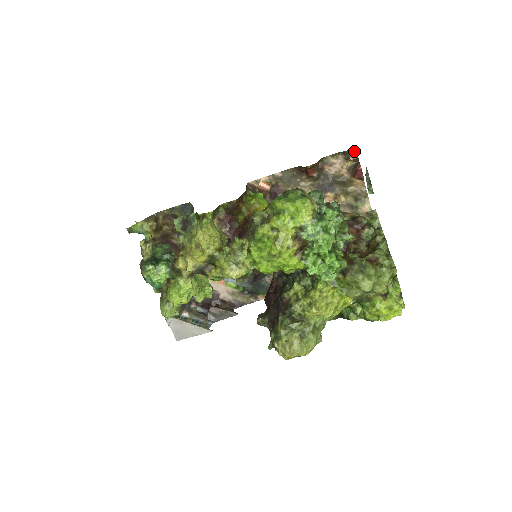
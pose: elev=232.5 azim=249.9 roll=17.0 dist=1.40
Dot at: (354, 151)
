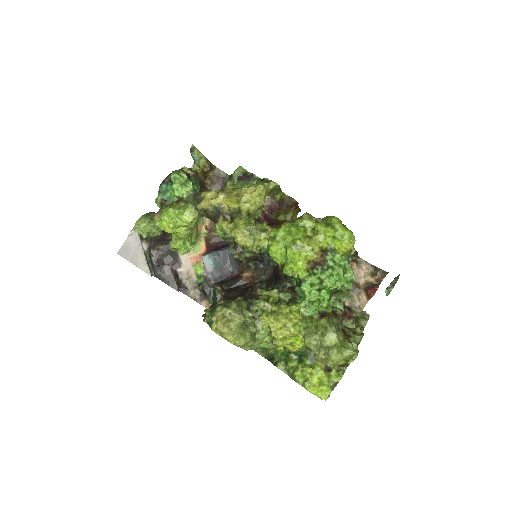
Dot at: (385, 273)
